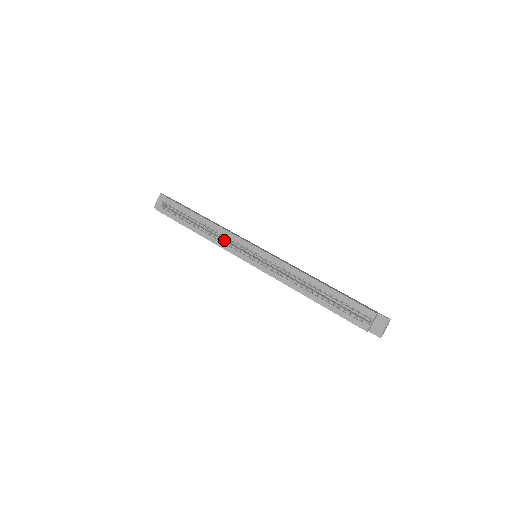
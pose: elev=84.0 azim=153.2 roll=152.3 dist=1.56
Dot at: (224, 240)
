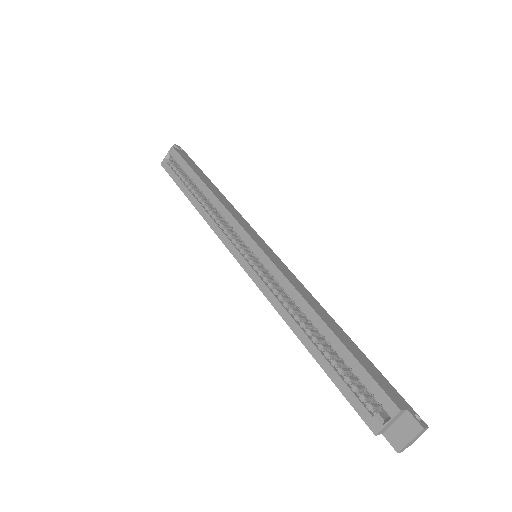
Dot at: (222, 222)
